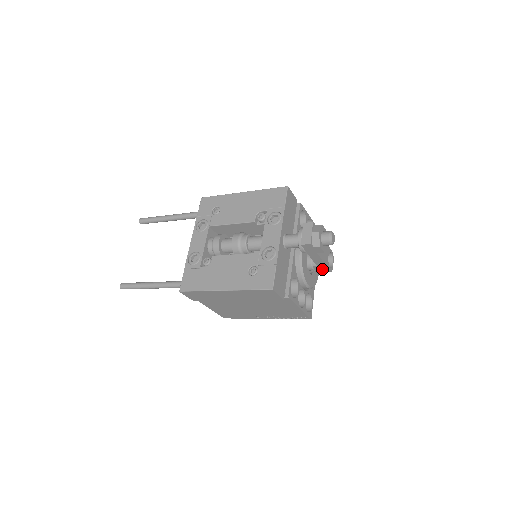
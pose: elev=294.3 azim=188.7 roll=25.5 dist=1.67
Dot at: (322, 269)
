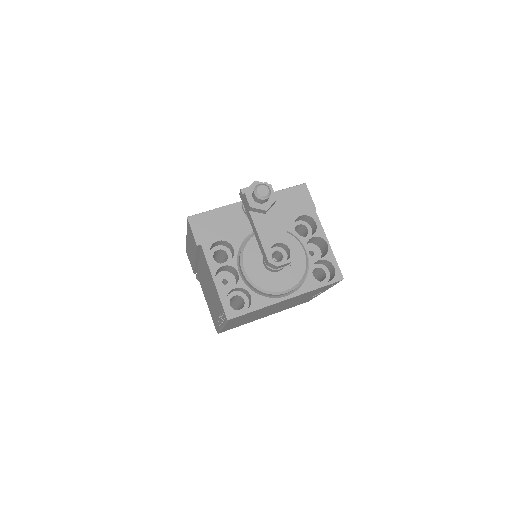
Dot at: (264, 255)
